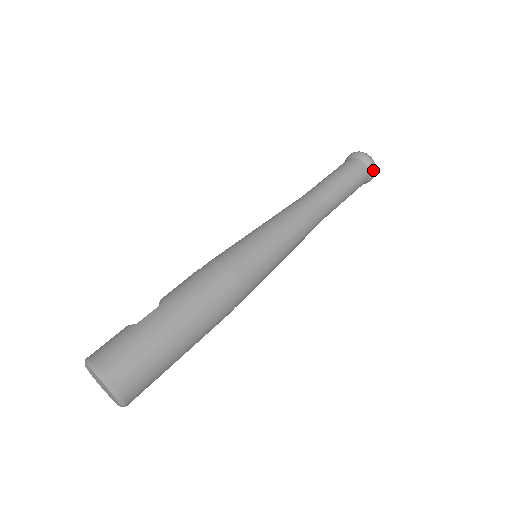
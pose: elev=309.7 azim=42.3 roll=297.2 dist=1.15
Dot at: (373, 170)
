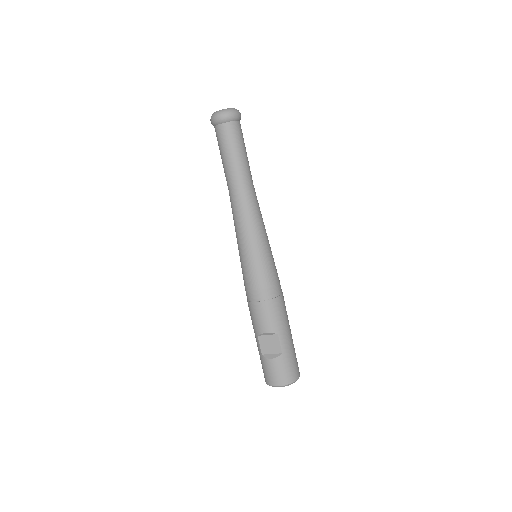
Dot at: occluded
